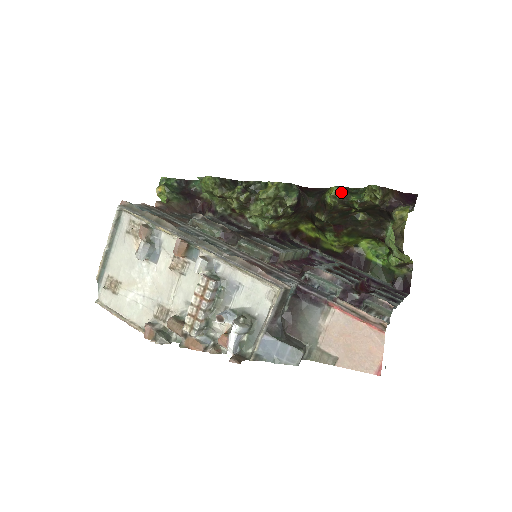
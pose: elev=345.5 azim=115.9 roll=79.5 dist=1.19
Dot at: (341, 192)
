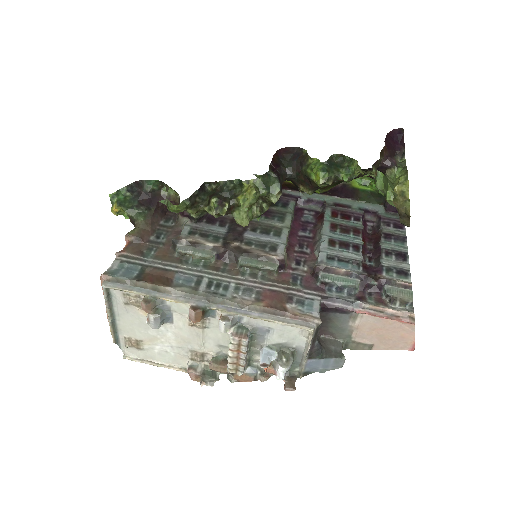
Dot at: (329, 176)
